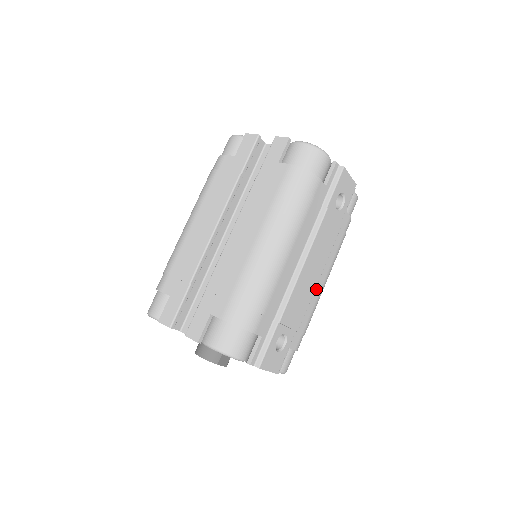
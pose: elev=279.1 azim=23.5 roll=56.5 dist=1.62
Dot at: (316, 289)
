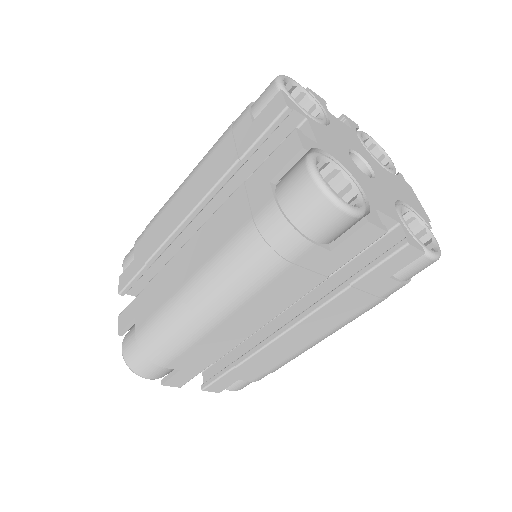
Dot at: occluded
